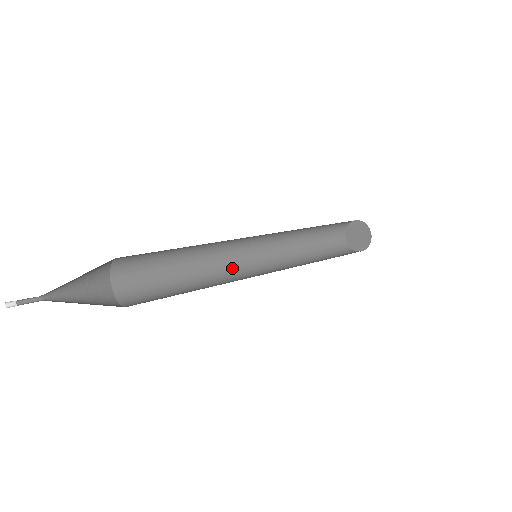
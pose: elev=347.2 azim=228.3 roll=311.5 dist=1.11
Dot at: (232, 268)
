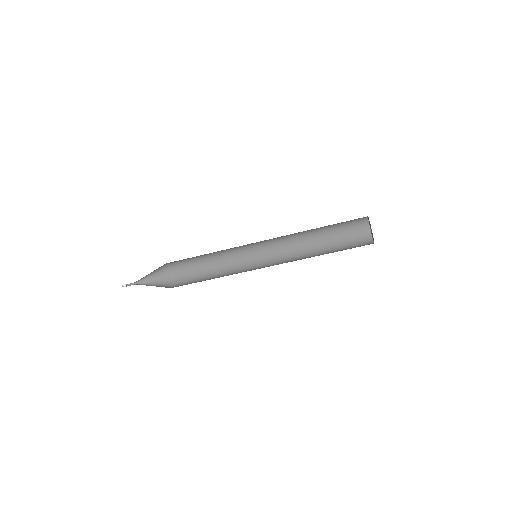
Dot at: occluded
